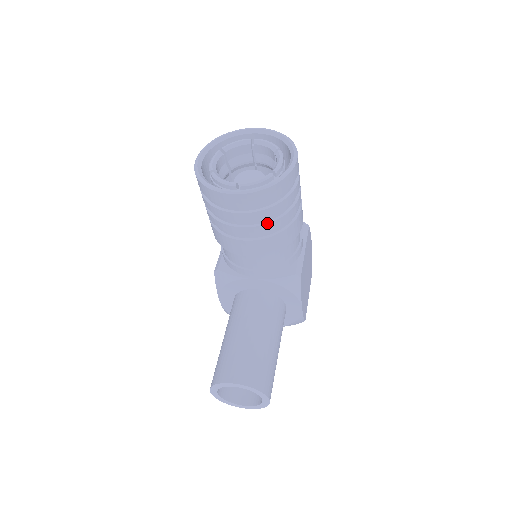
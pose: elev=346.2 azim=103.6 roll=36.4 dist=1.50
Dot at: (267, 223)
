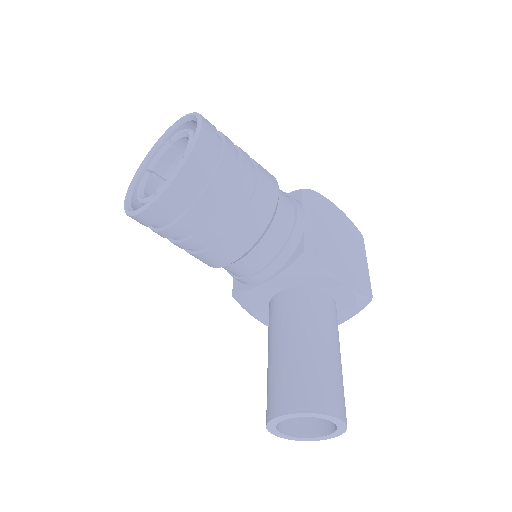
Dot at: (214, 215)
